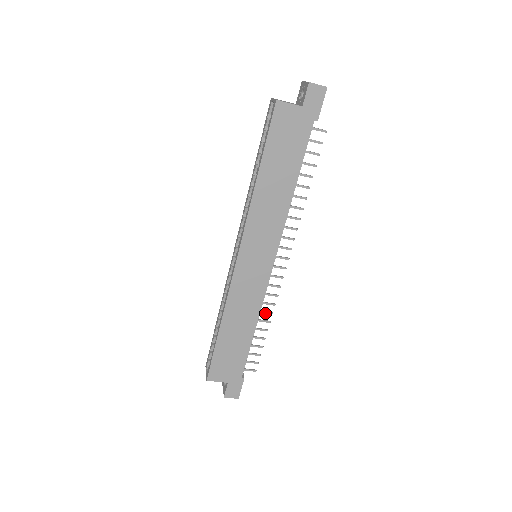
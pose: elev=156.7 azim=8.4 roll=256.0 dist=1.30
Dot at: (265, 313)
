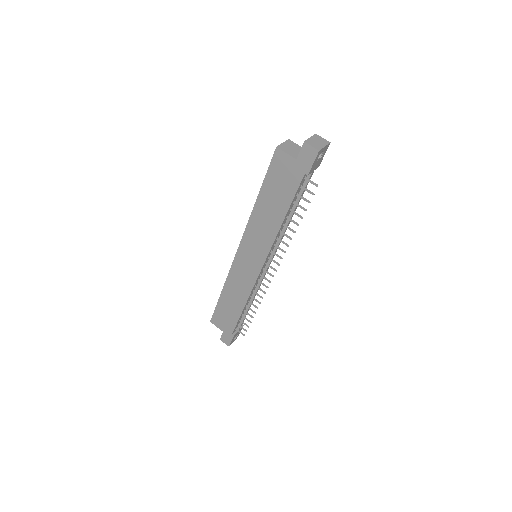
Dot at: (255, 300)
